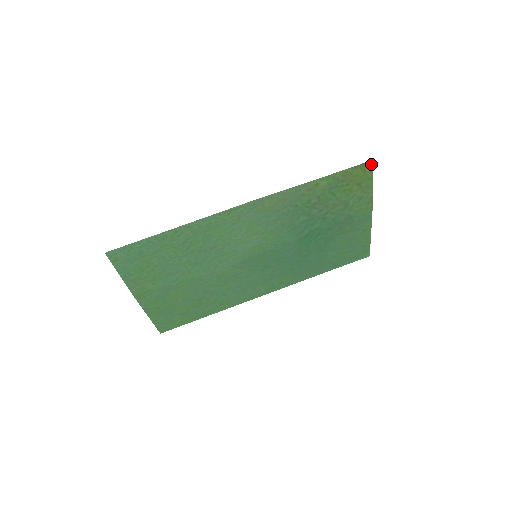
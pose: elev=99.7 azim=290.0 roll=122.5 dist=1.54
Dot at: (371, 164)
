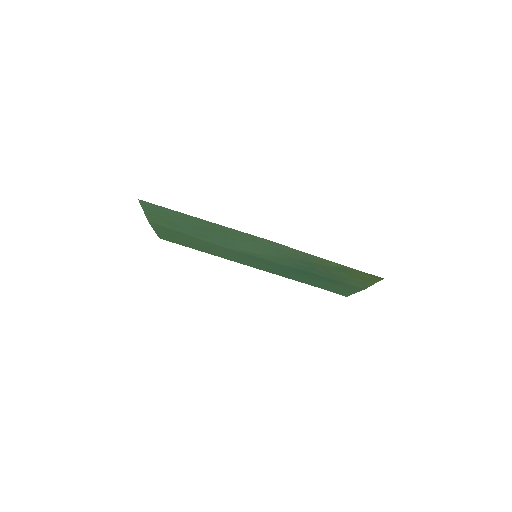
Dot at: (381, 278)
